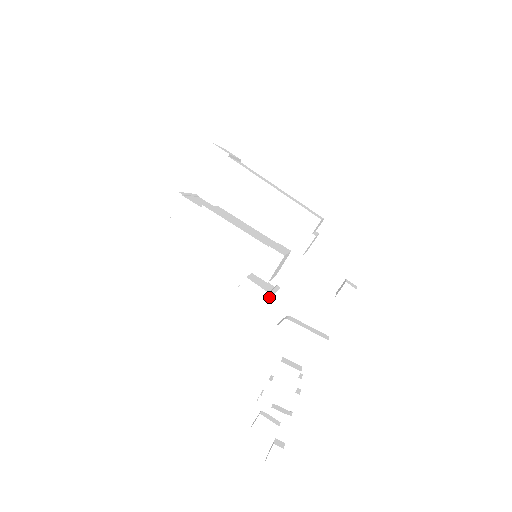
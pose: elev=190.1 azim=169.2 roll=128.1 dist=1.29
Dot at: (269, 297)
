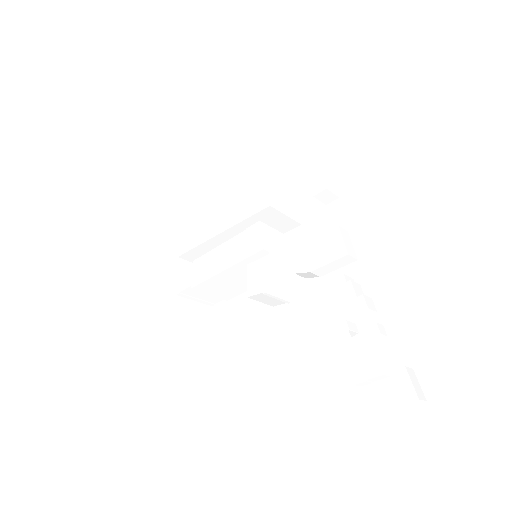
Dot at: (271, 256)
